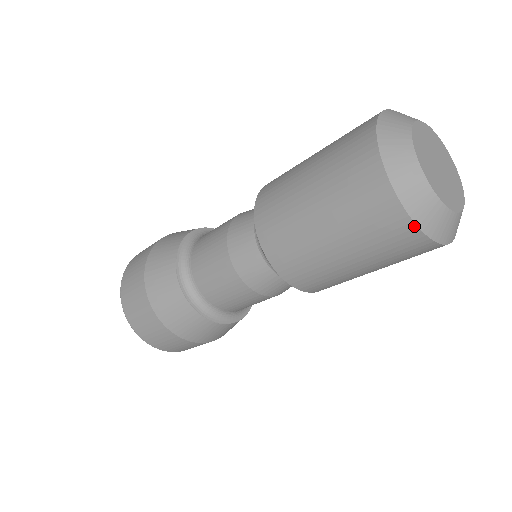
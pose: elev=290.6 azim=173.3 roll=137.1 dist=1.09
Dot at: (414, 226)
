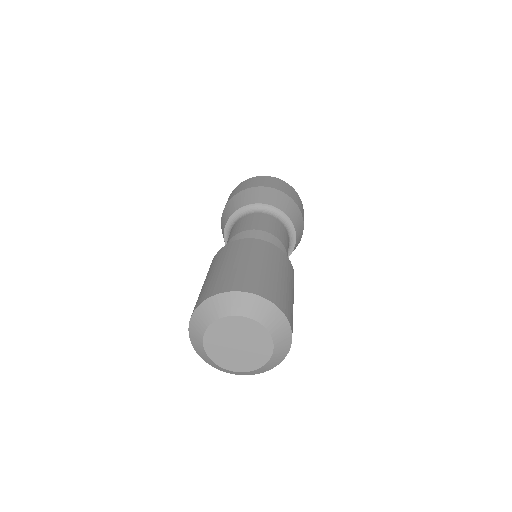
Dot at: (199, 354)
